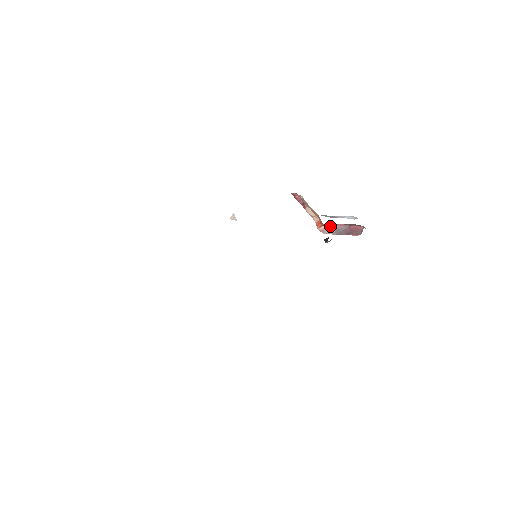
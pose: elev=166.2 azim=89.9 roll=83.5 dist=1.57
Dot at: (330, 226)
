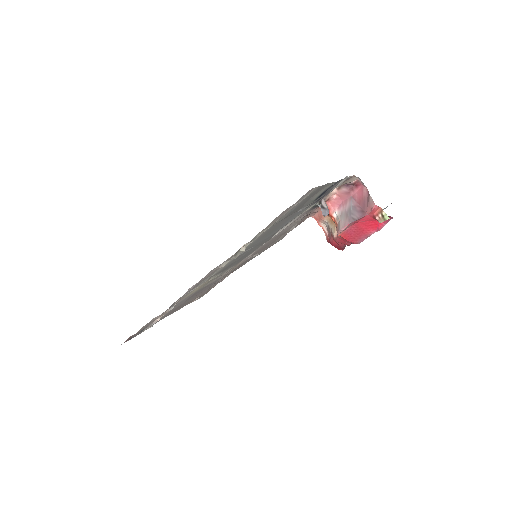
Dot at: (339, 214)
